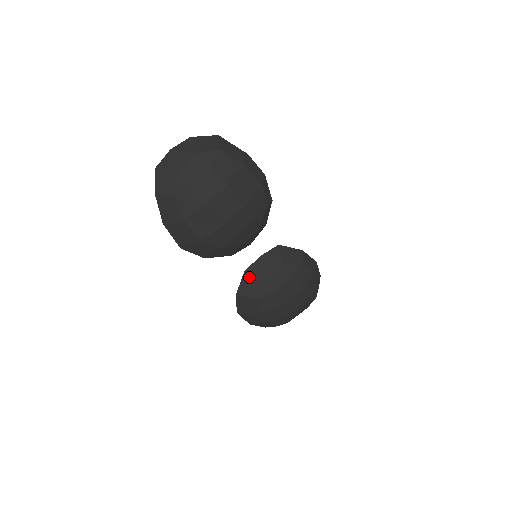
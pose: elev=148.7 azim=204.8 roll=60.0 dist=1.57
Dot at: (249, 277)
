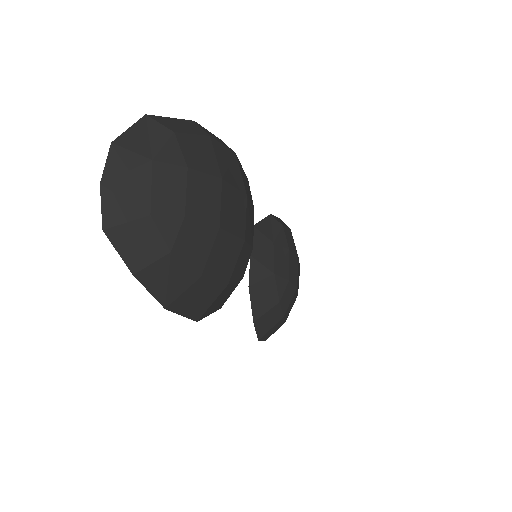
Dot at: (257, 288)
